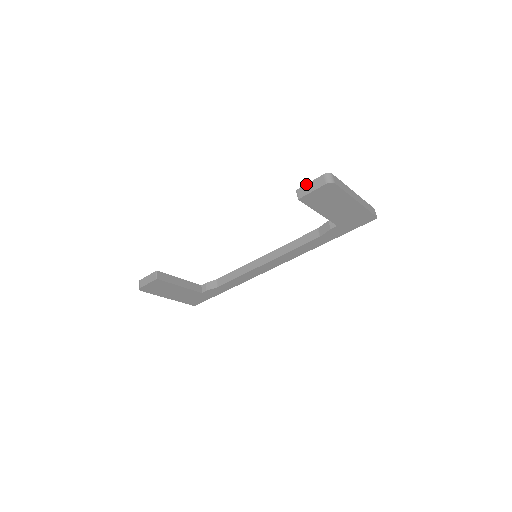
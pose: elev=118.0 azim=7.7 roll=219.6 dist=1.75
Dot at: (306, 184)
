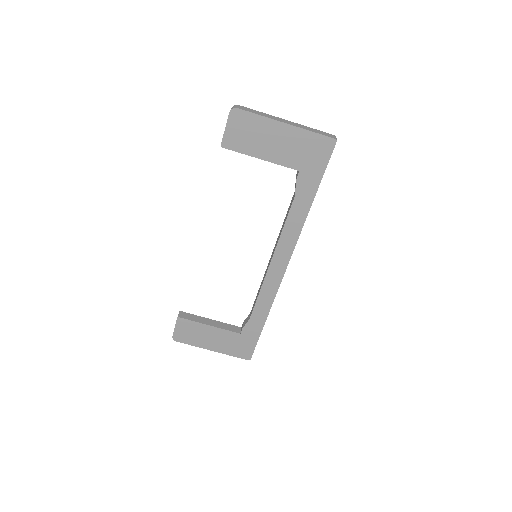
Dot at: occluded
